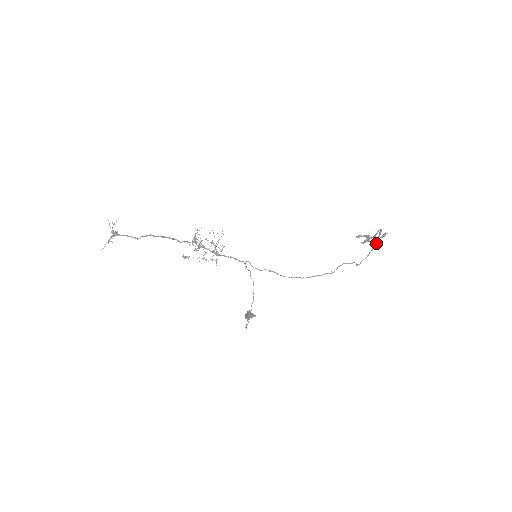
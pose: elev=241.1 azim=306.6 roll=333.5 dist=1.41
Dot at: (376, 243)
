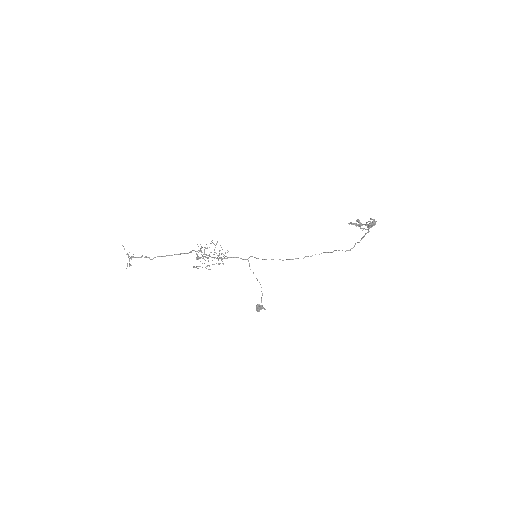
Dot at: occluded
